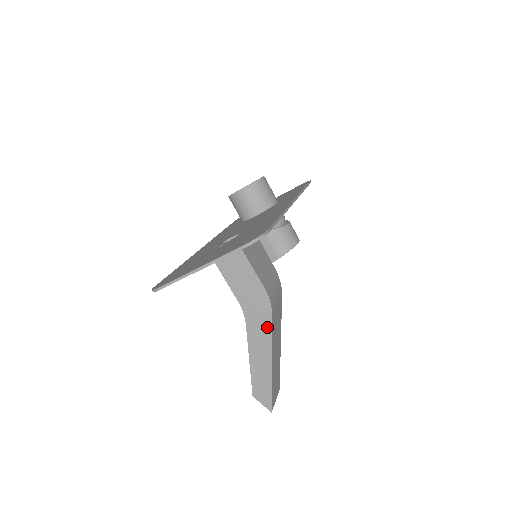
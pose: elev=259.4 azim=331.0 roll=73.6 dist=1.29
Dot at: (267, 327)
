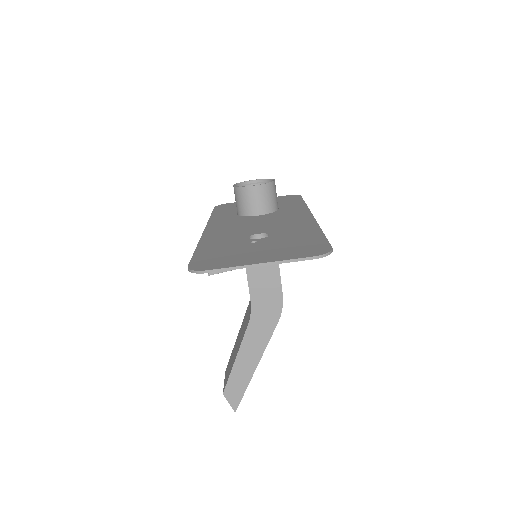
Dot at: (268, 332)
